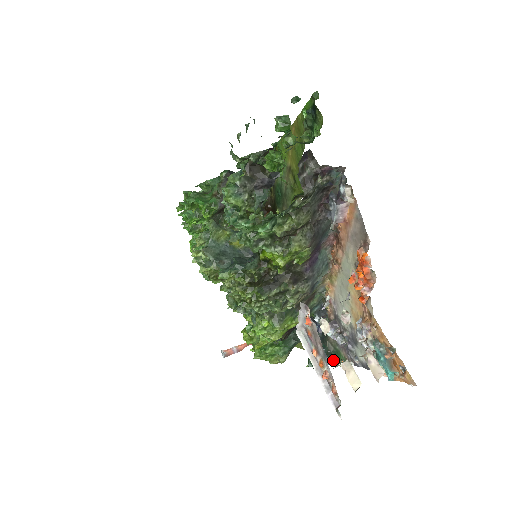
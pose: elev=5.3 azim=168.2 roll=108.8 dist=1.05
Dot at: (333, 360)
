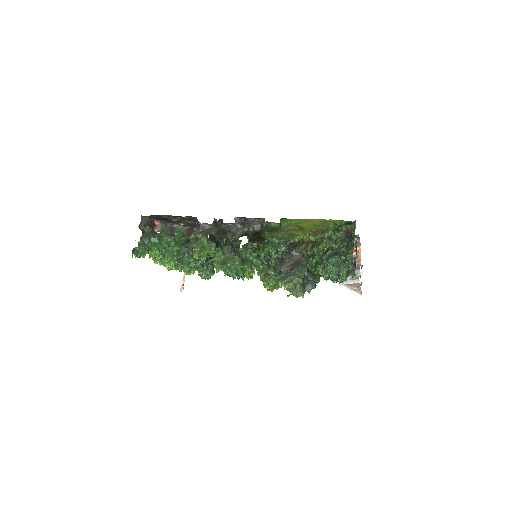
Dot at: occluded
